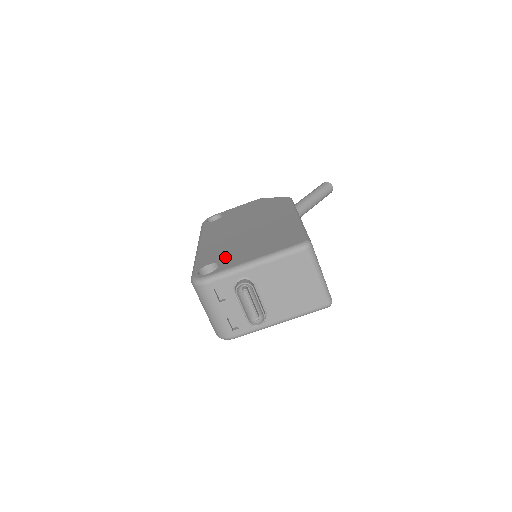
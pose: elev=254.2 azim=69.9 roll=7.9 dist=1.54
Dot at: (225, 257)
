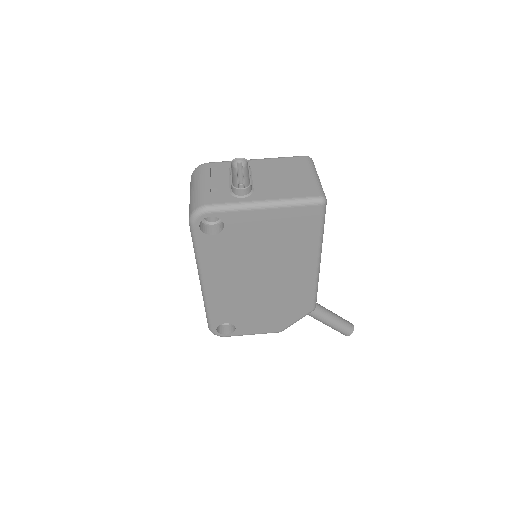
Dot at: occluded
